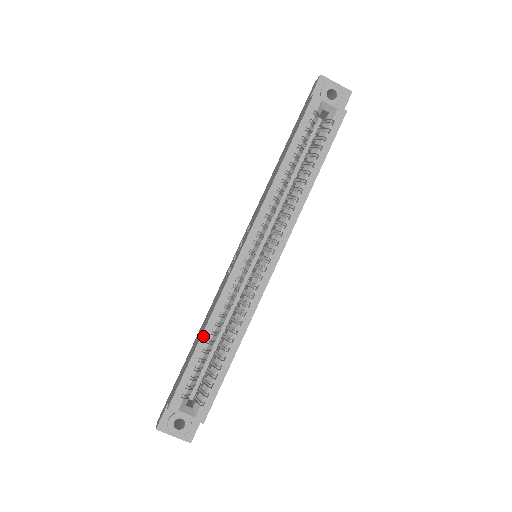
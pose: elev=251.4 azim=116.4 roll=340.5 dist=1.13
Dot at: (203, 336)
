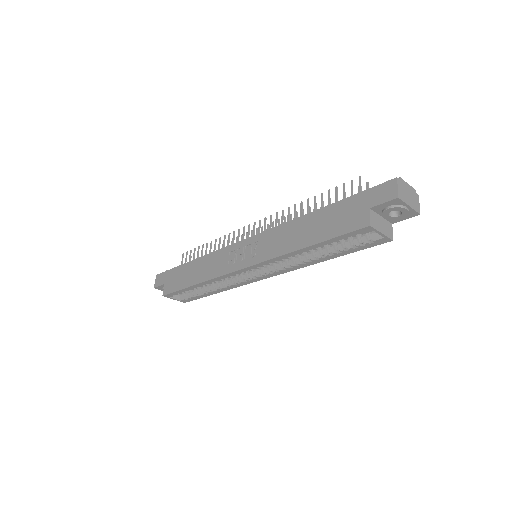
Dot at: (196, 285)
